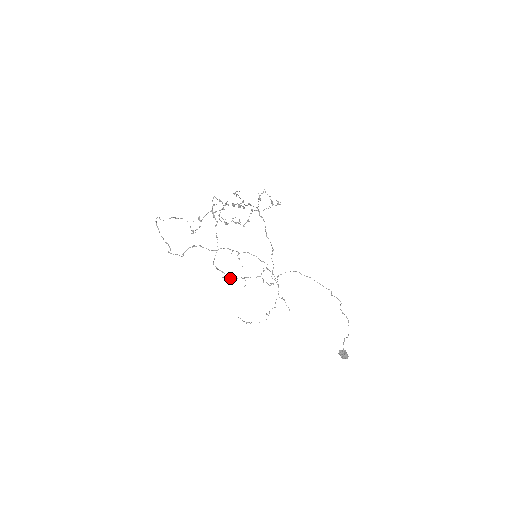
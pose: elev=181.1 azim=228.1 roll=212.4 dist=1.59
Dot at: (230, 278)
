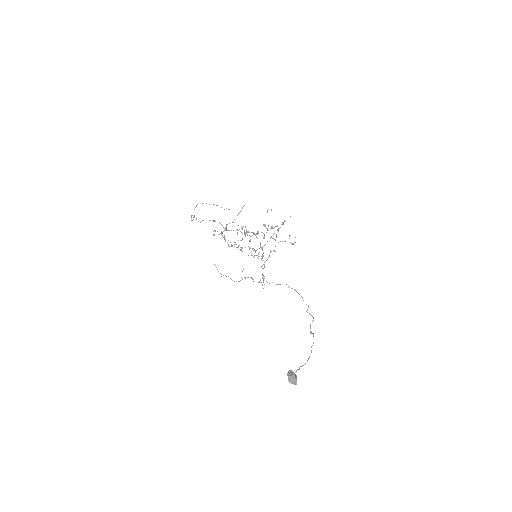
Dot at: (228, 244)
